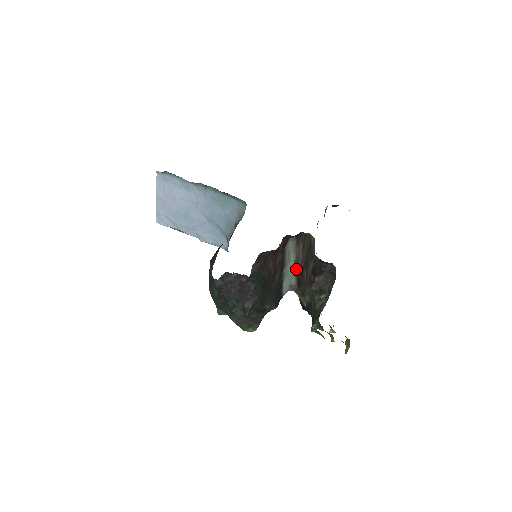
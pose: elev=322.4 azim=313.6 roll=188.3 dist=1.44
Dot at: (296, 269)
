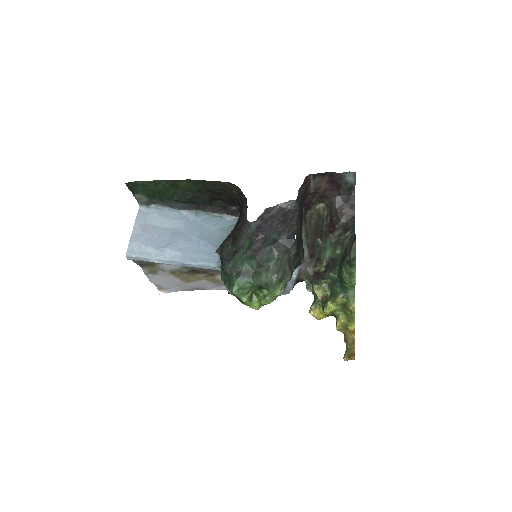
Dot at: (307, 242)
